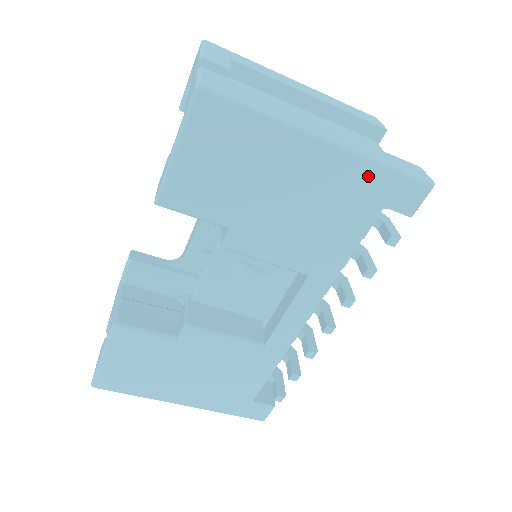
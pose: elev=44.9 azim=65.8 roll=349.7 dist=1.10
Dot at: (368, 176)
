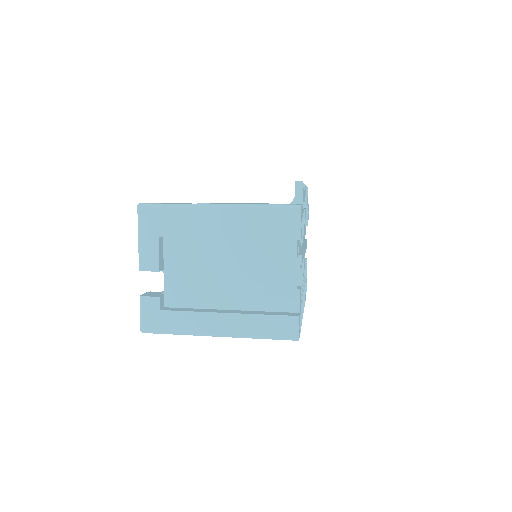
Dot at: occluded
